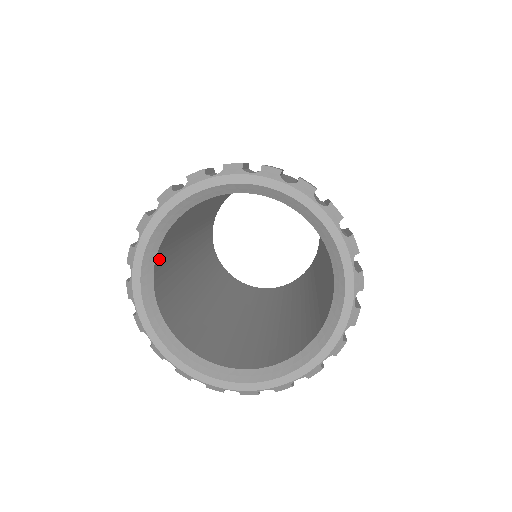
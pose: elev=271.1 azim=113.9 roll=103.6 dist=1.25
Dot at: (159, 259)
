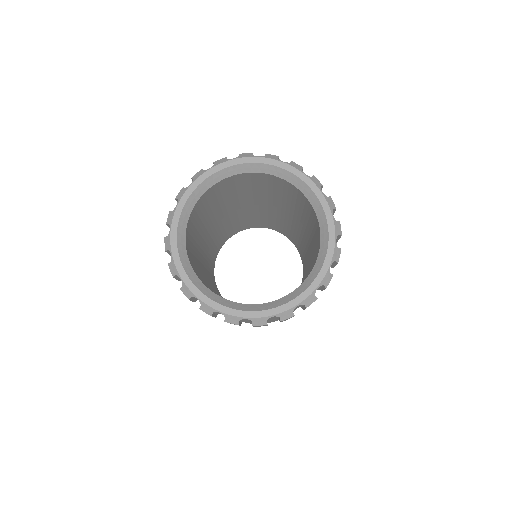
Dot at: (187, 246)
